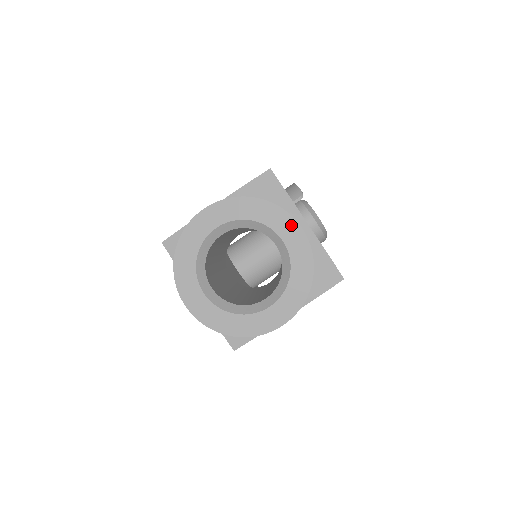
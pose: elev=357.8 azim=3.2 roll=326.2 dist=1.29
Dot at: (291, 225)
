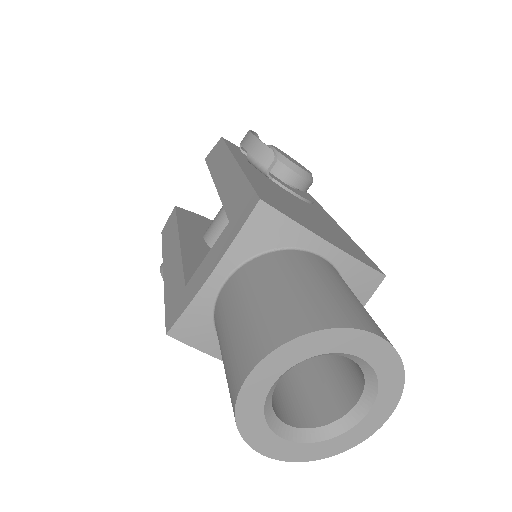
Dot at: (365, 339)
